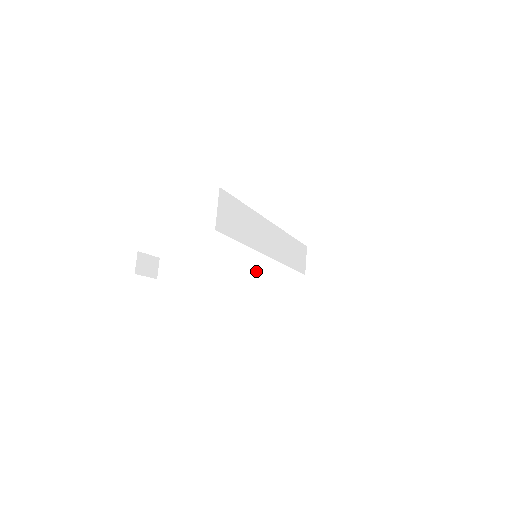
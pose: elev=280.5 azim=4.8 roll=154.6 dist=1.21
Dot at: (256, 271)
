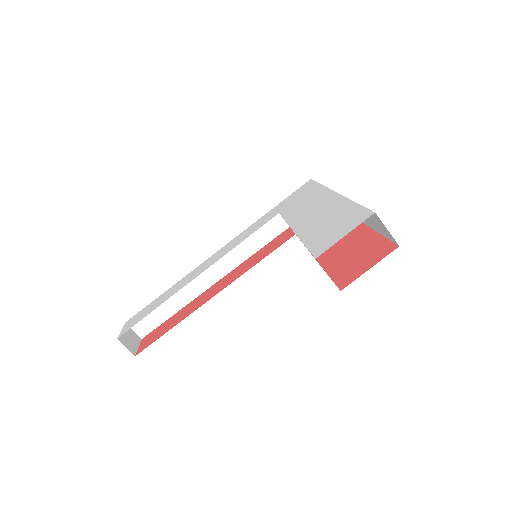
Dot at: (232, 260)
